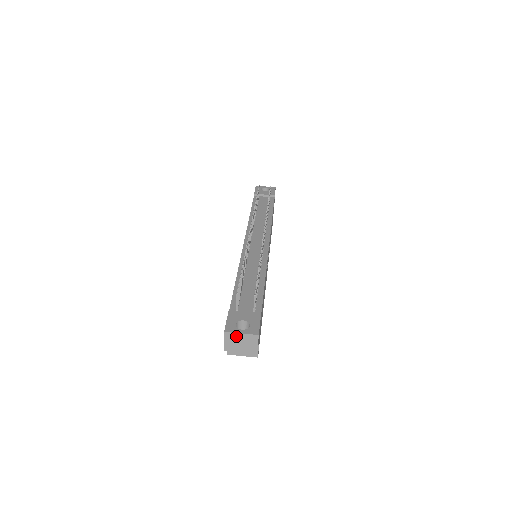
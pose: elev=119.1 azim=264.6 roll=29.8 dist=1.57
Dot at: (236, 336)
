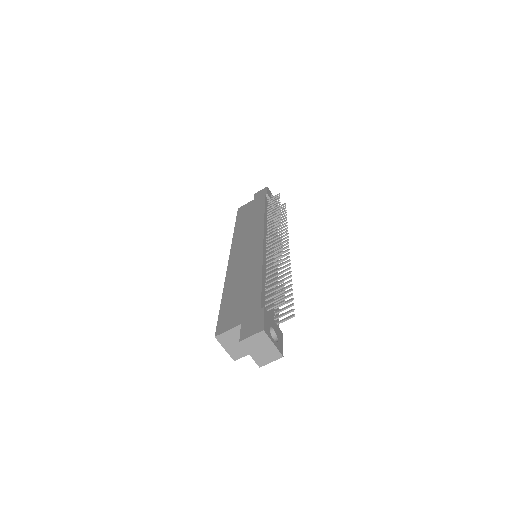
Dot at: (267, 341)
